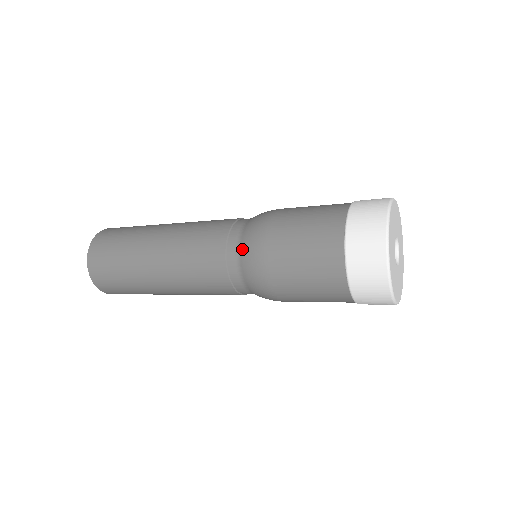
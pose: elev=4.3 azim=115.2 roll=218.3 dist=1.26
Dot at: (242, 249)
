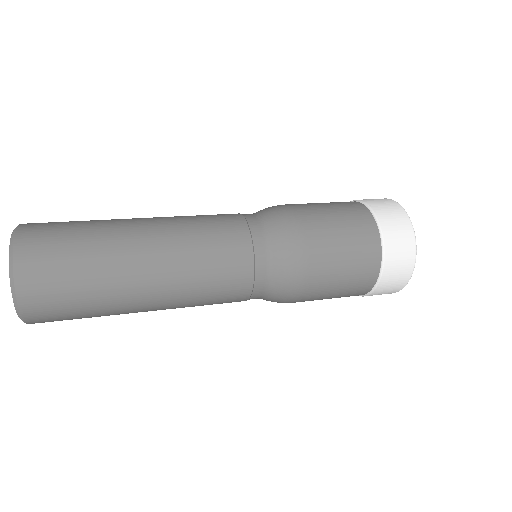
Dot at: (274, 243)
